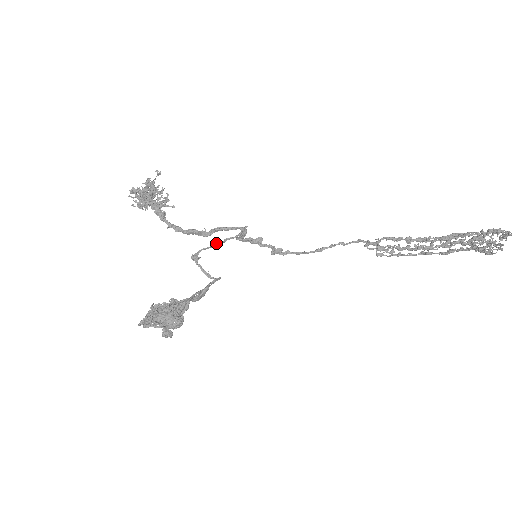
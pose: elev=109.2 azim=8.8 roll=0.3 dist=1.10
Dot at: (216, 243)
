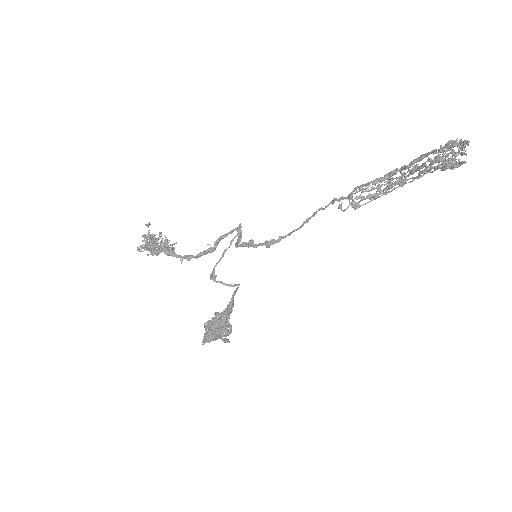
Dot at: (224, 251)
